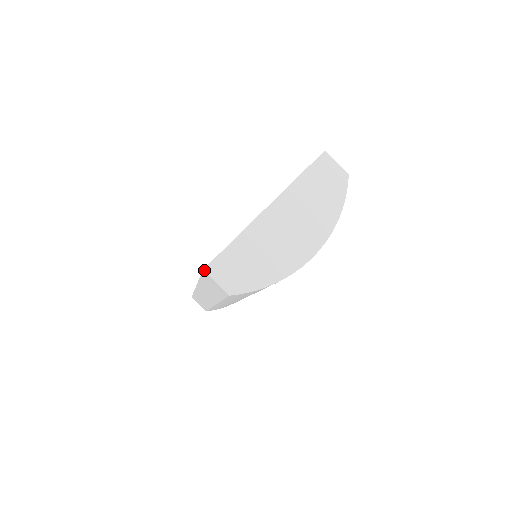
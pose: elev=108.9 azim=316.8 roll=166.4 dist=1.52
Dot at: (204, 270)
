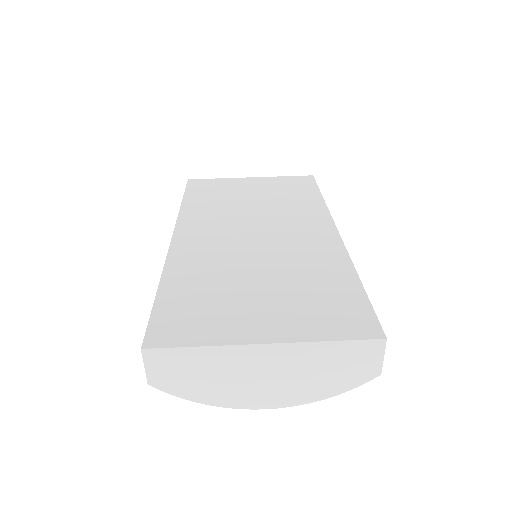
Dot at: (141, 350)
